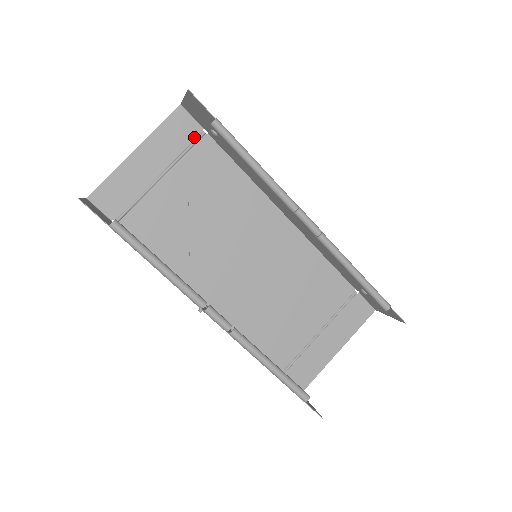
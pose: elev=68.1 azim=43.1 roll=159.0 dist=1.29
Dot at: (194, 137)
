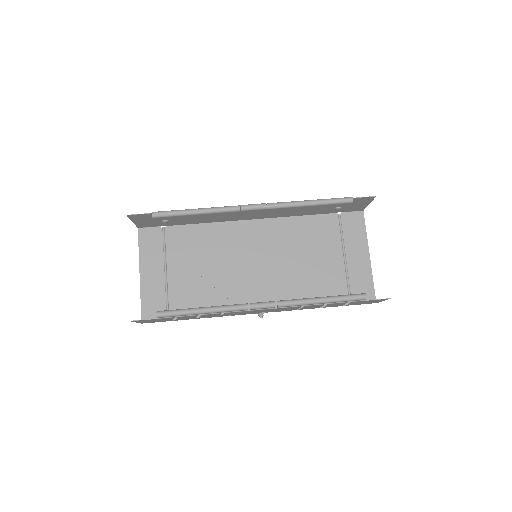
Dot at: (161, 235)
